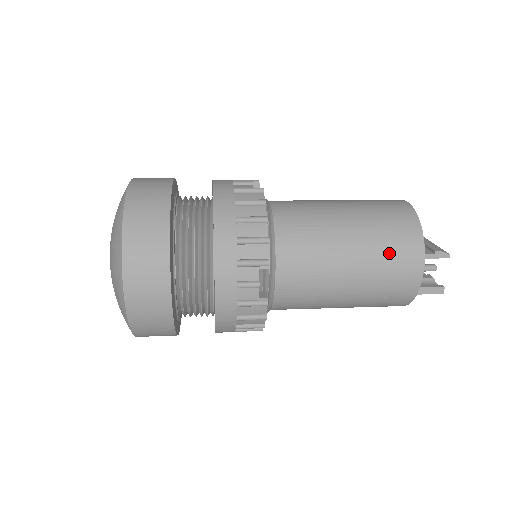
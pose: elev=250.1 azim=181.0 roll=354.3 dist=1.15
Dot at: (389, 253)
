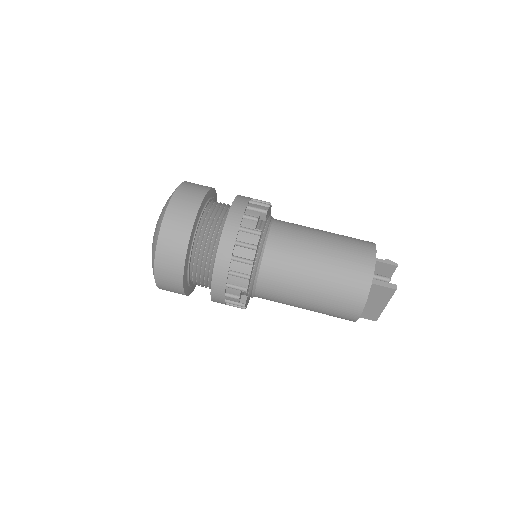
Dot at: (350, 242)
